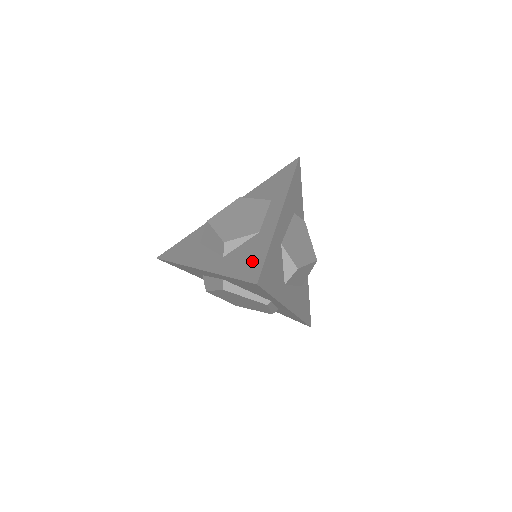
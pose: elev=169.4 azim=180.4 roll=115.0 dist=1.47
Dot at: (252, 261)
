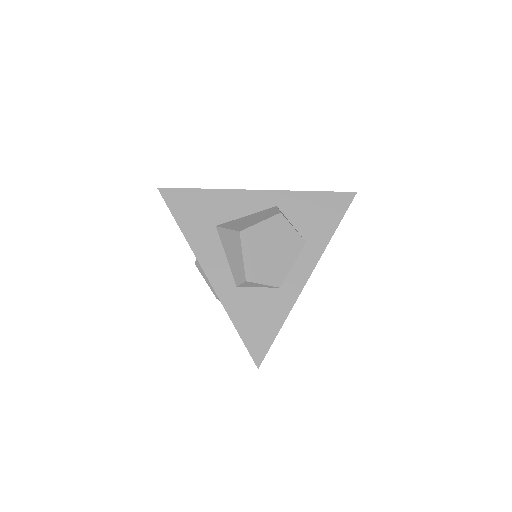
Dot at: (262, 329)
